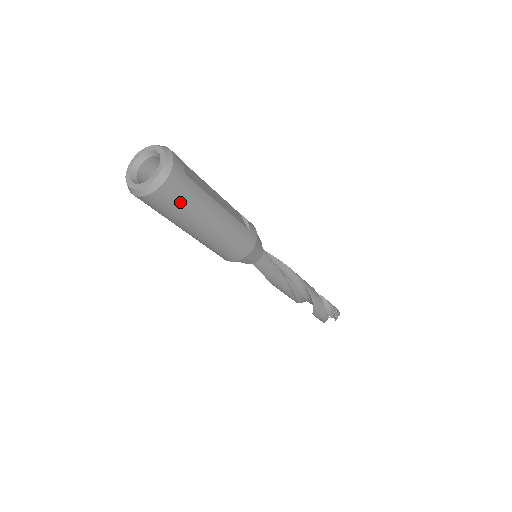
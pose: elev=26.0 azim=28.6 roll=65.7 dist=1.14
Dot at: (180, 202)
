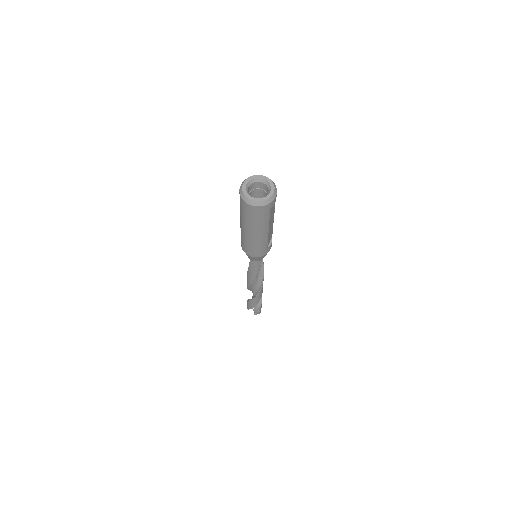
Dot at: (254, 217)
